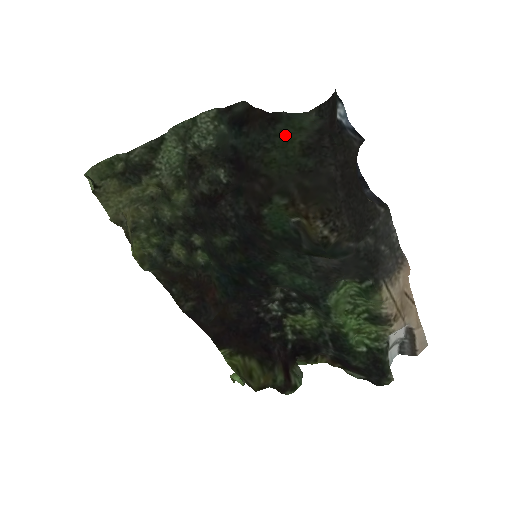
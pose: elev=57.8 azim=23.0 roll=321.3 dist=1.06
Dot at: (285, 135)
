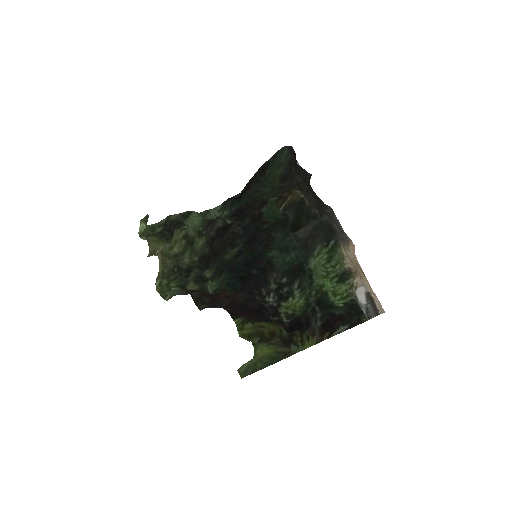
Dot at: (271, 176)
